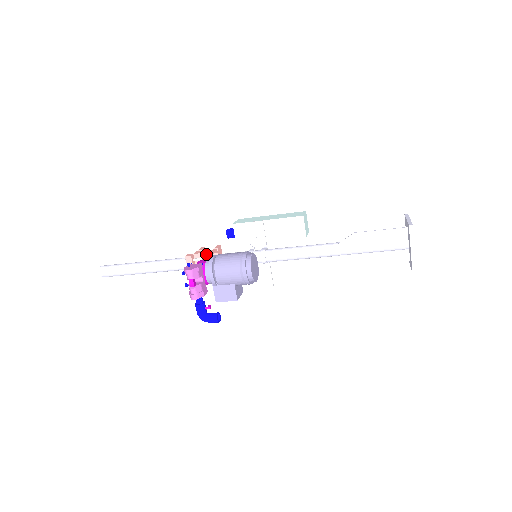
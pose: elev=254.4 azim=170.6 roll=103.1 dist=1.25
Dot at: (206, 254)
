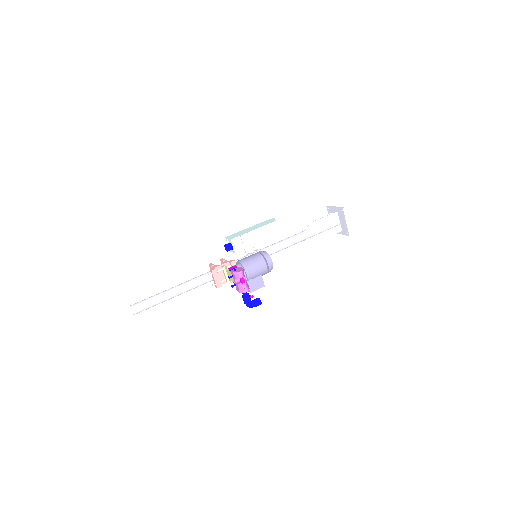
Dot at: (224, 265)
